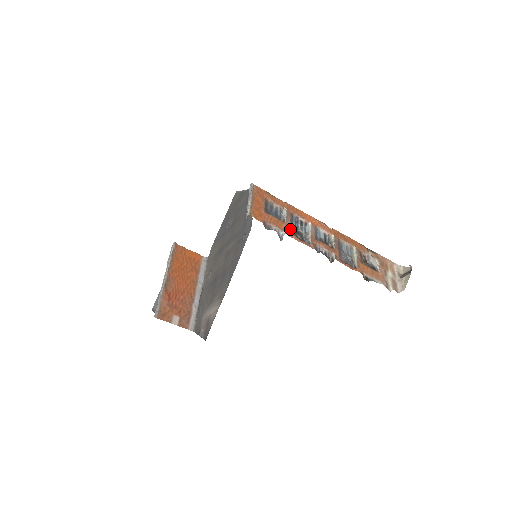
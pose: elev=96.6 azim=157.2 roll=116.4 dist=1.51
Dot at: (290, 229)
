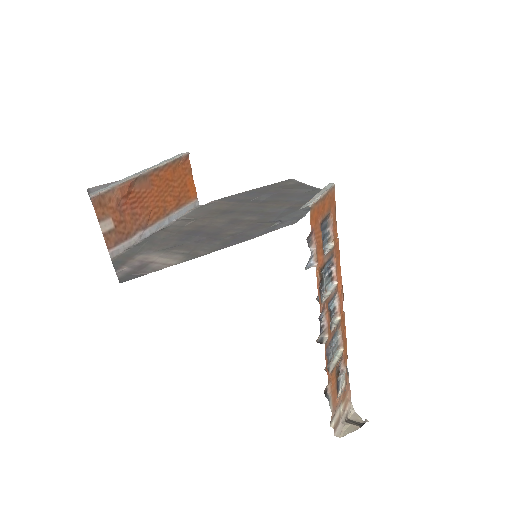
Dot at: (322, 267)
